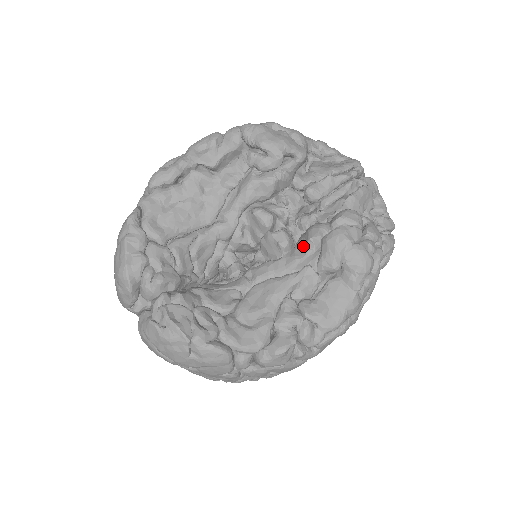
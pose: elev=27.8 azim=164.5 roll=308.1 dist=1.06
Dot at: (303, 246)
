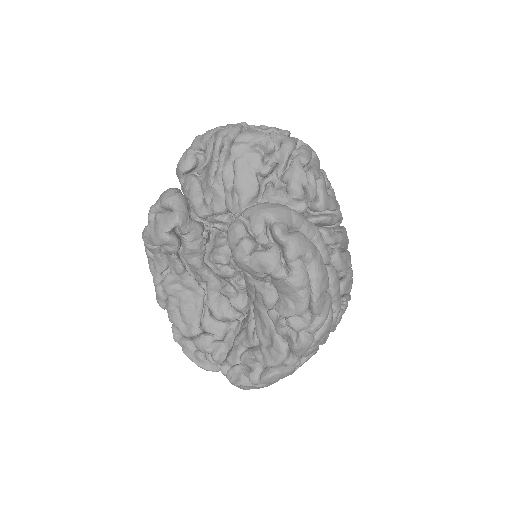
Dot at: occluded
